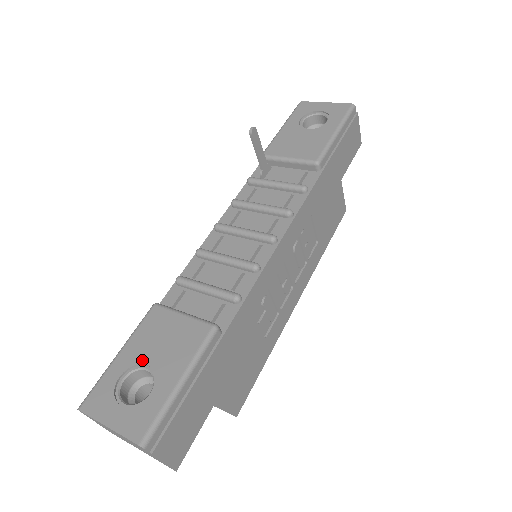
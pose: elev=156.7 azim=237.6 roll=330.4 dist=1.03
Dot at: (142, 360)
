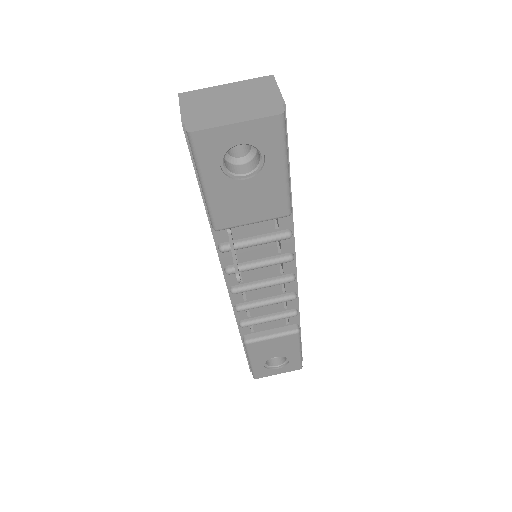
Dot at: (269, 358)
